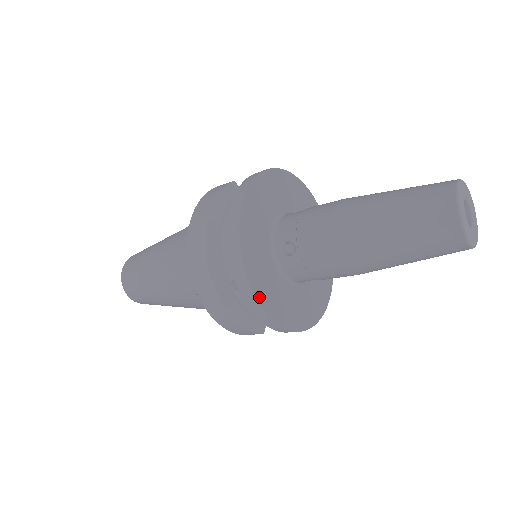
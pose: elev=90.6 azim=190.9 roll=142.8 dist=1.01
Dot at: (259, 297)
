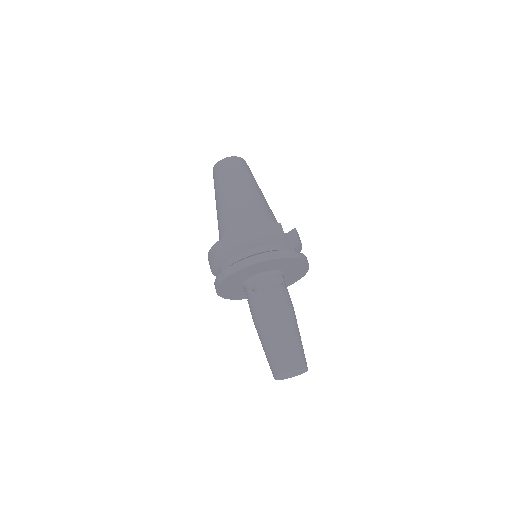
Dot at: (221, 285)
